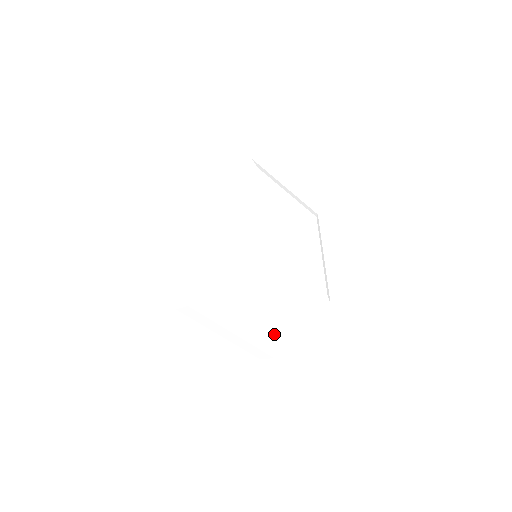
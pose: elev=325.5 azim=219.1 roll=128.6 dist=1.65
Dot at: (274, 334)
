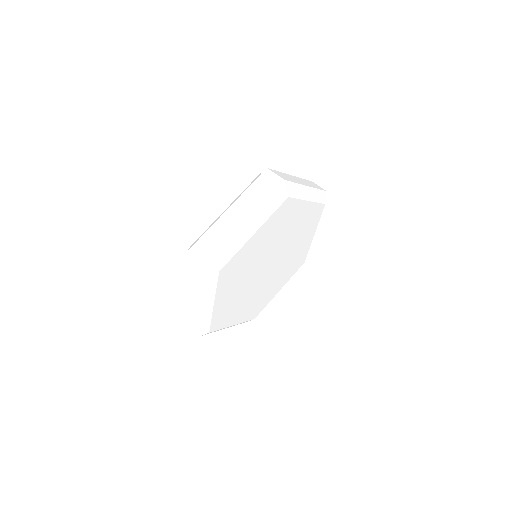
Dot at: (254, 316)
